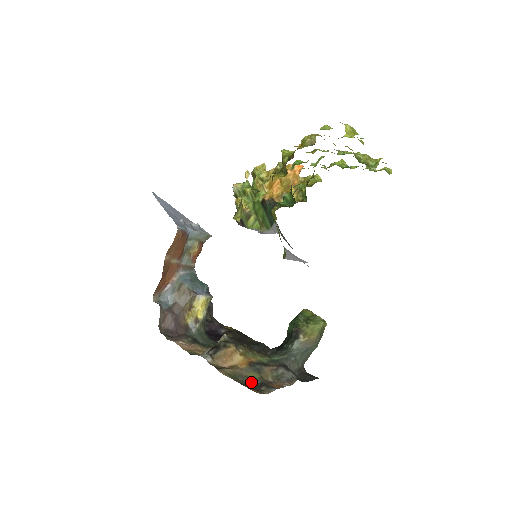
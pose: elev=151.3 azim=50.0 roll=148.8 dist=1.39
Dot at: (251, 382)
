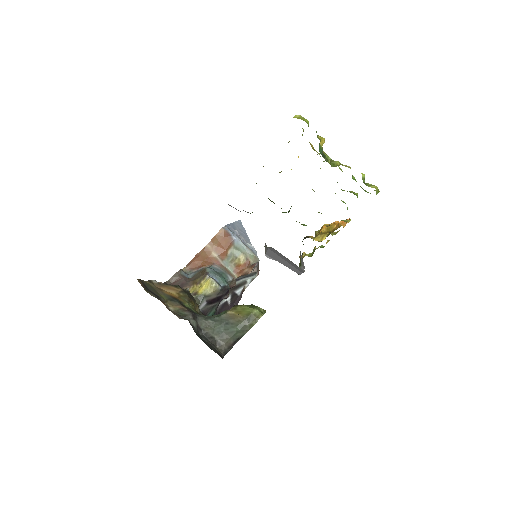
Dot at: (152, 291)
